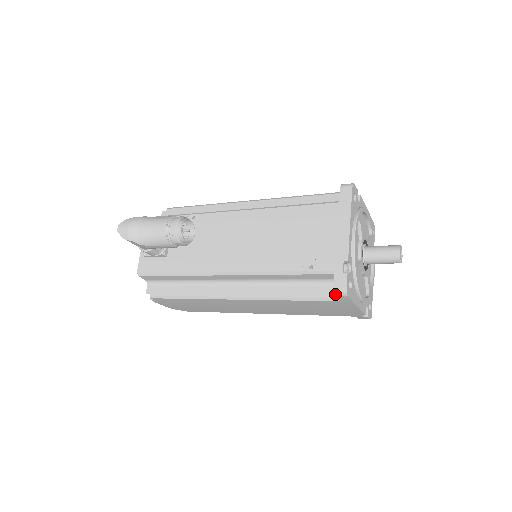
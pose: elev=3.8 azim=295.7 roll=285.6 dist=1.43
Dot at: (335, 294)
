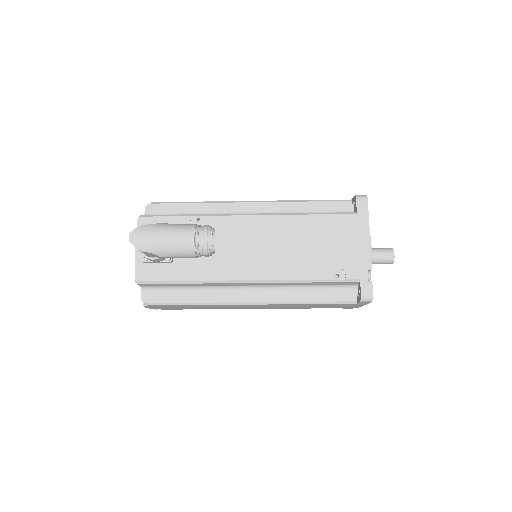
Dot at: (361, 300)
